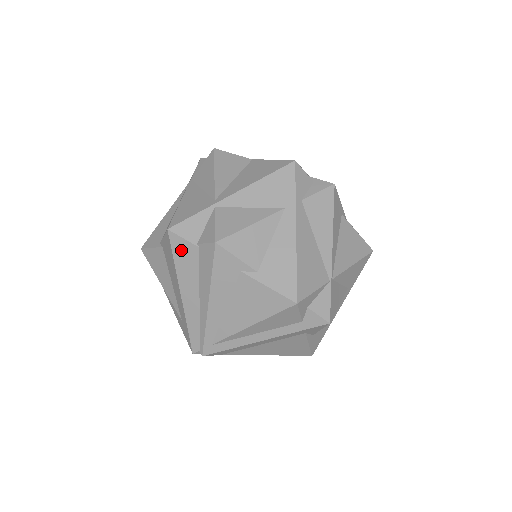
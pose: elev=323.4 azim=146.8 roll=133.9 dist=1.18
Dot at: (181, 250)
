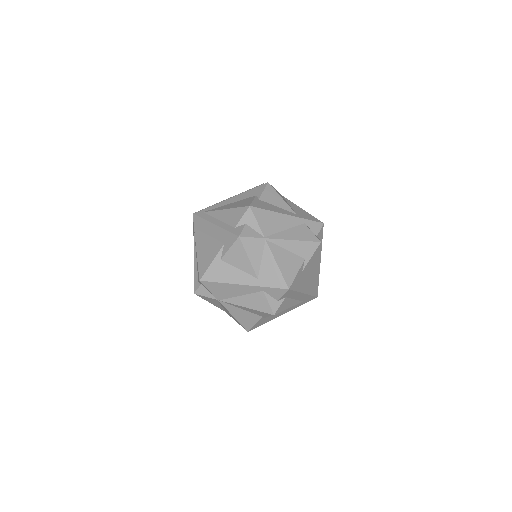
Dot at: occluded
